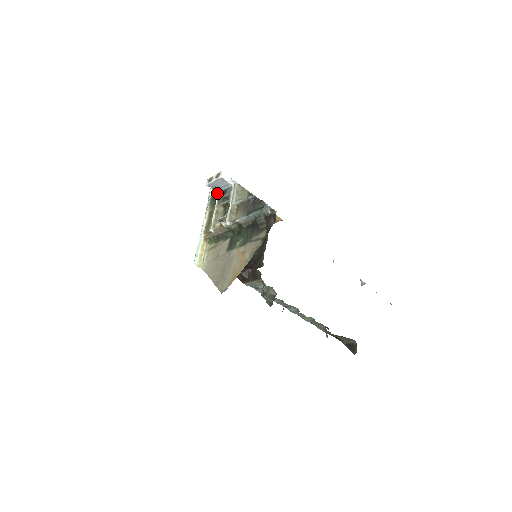
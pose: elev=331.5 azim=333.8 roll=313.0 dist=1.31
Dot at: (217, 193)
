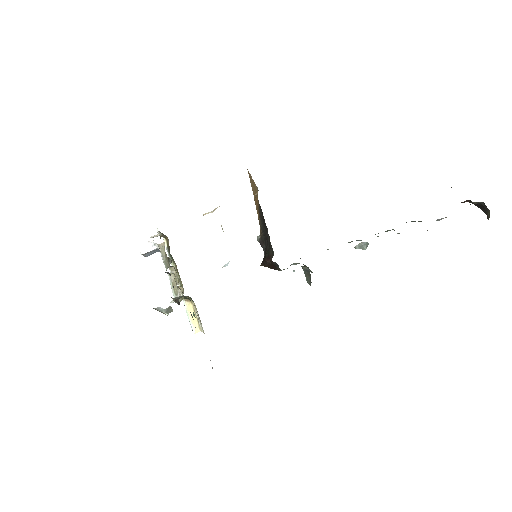
Dot at: occluded
